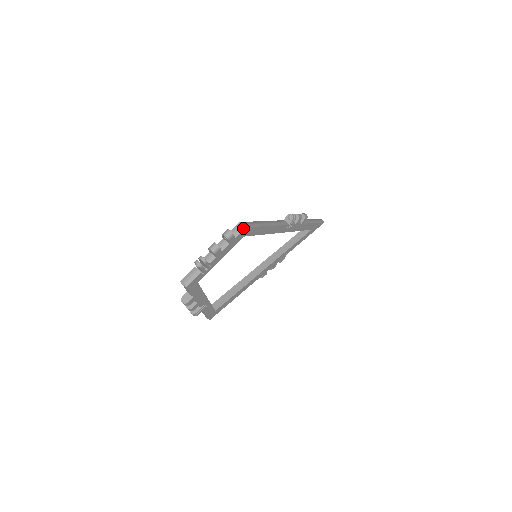
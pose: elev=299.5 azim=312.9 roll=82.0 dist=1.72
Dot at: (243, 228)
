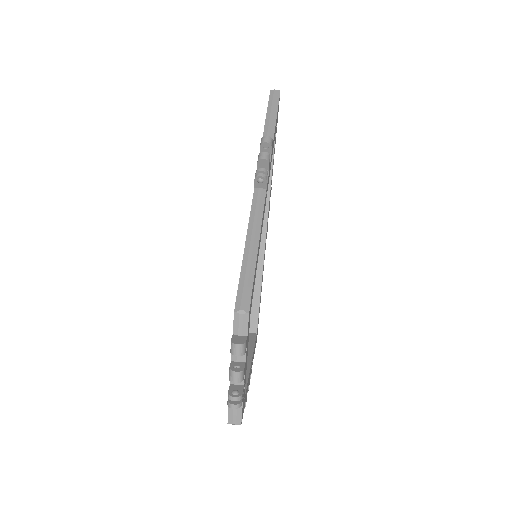
Dot at: (246, 317)
